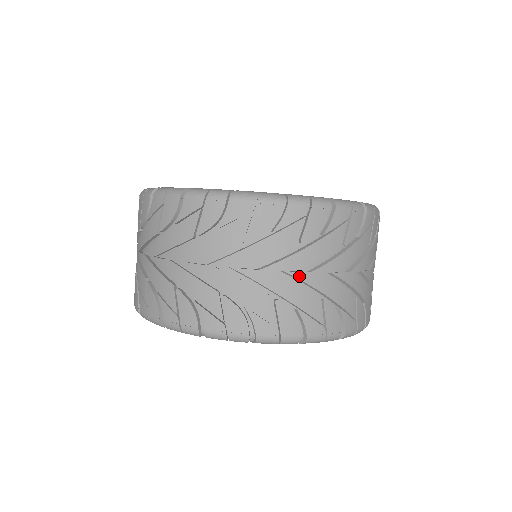
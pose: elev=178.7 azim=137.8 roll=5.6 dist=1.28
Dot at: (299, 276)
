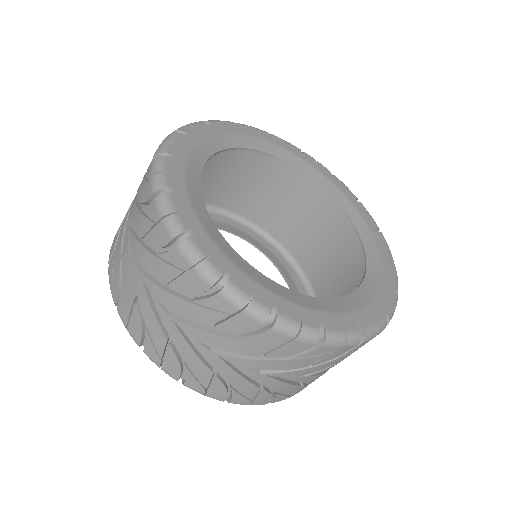
Dot at: (248, 372)
